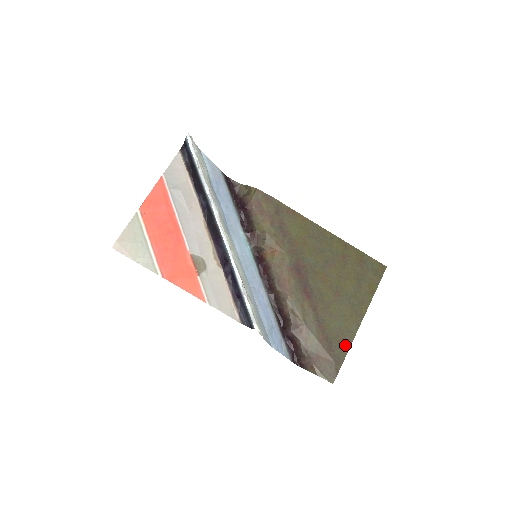
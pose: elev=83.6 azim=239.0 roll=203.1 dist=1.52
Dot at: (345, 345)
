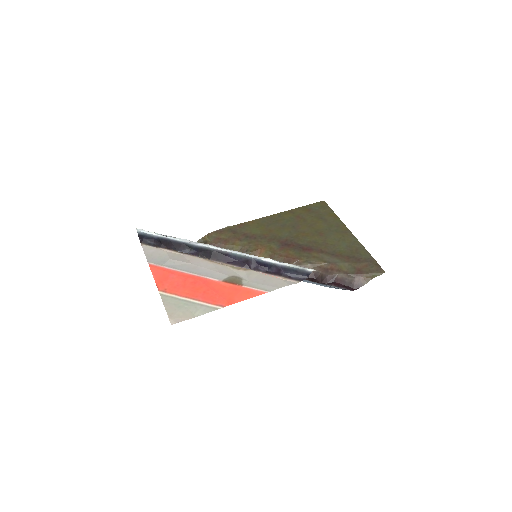
Dot at: (362, 250)
